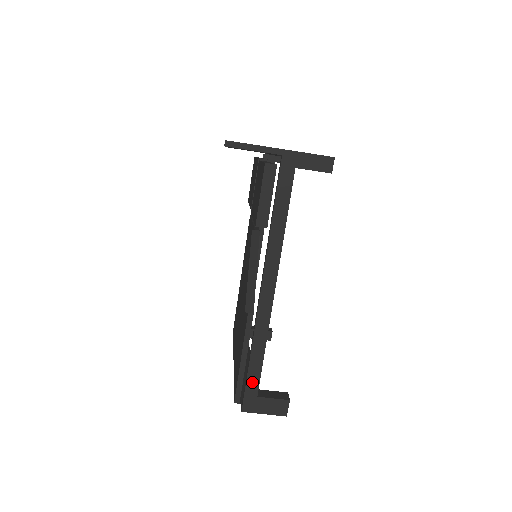
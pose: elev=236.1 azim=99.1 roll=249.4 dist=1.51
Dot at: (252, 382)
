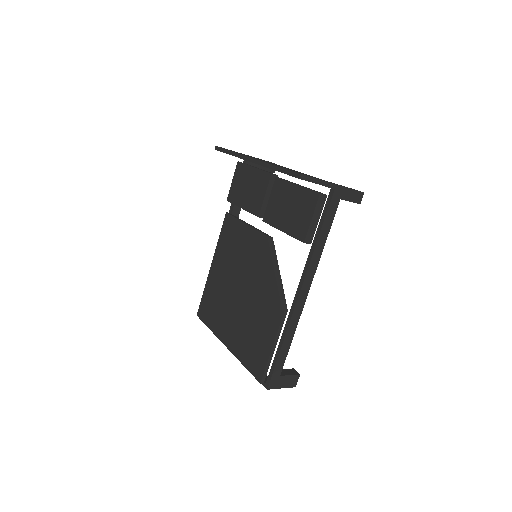
Dot at: (279, 365)
